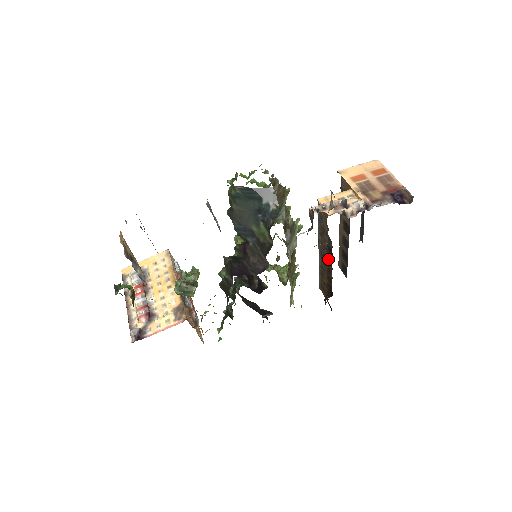
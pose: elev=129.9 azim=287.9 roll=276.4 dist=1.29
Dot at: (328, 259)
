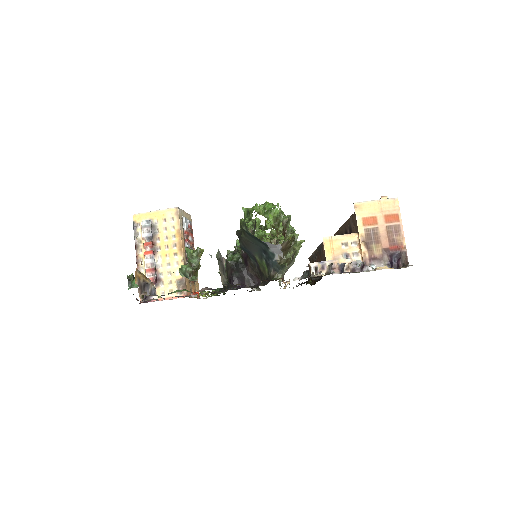
Dot at: occluded
